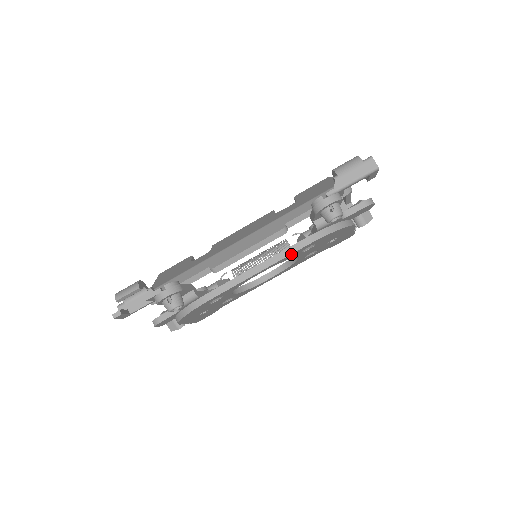
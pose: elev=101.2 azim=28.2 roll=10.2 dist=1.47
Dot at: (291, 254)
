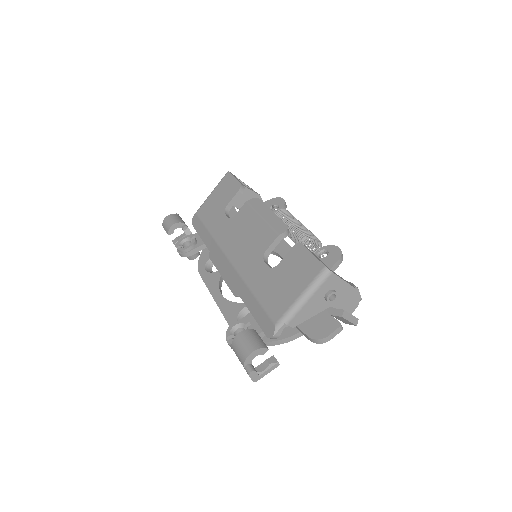
Dot at: occluded
